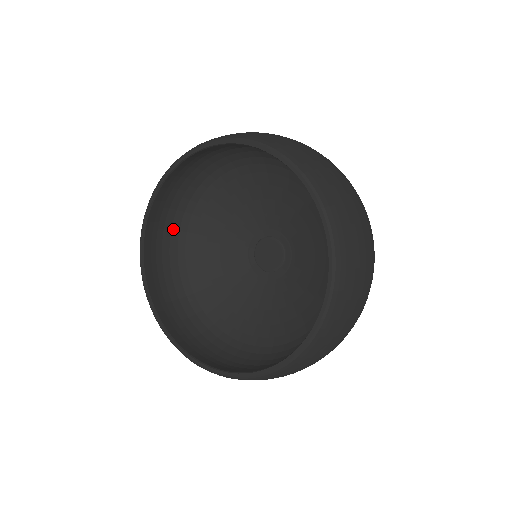
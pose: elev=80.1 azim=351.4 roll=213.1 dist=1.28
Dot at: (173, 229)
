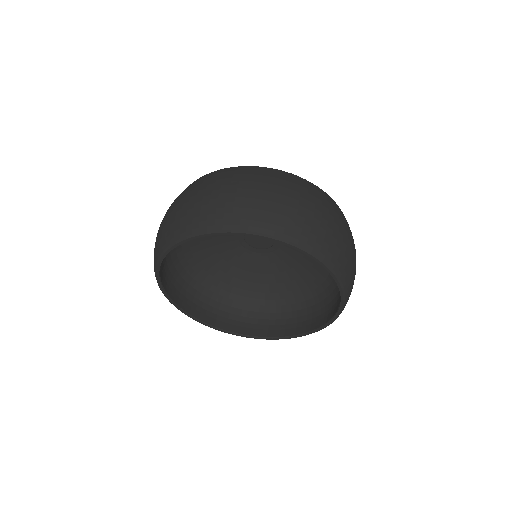
Dot at: (201, 292)
